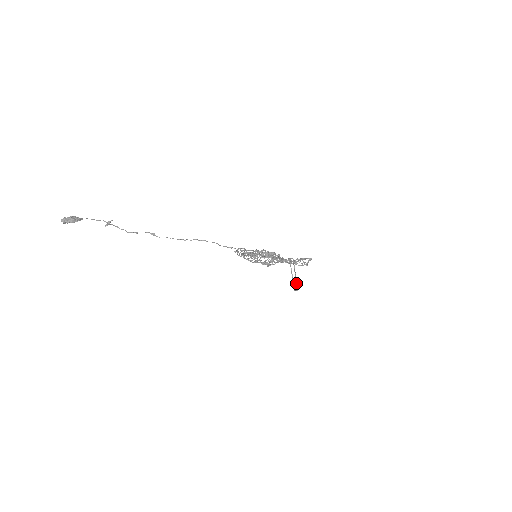
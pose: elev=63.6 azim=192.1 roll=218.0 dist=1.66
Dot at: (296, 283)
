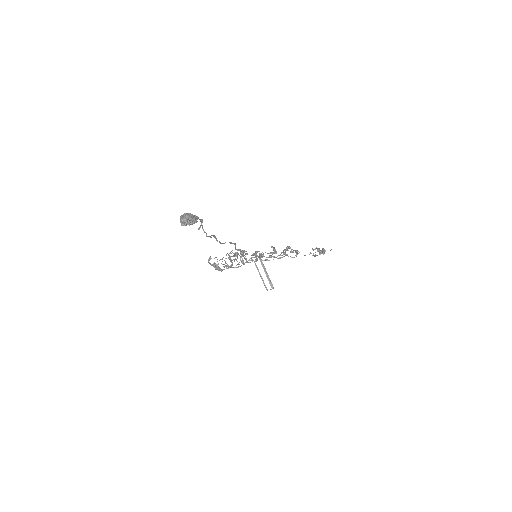
Dot at: (269, 282)
